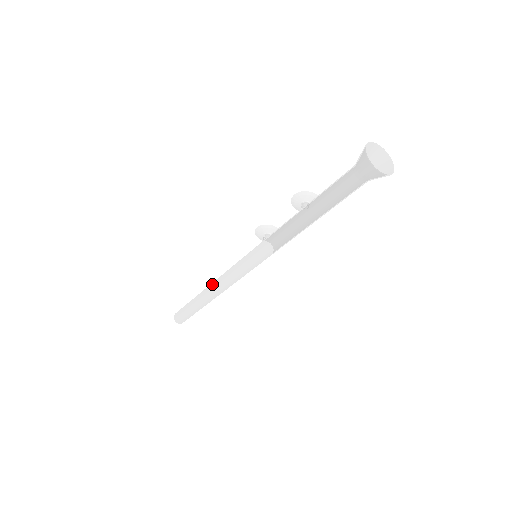
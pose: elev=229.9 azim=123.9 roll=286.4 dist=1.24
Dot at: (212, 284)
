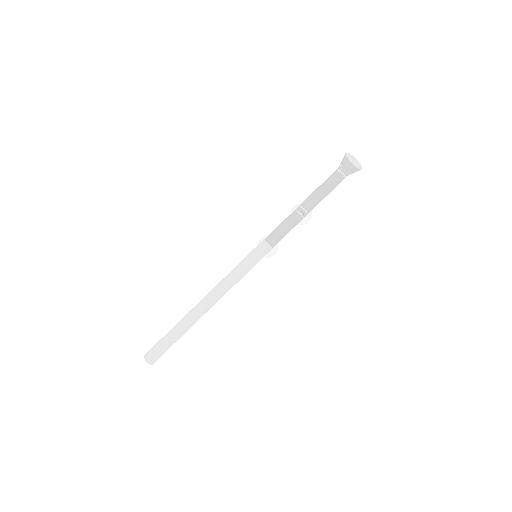
Dot at: (206, 295)
